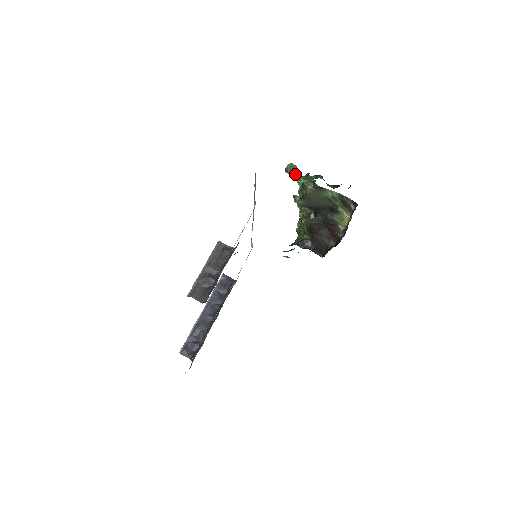
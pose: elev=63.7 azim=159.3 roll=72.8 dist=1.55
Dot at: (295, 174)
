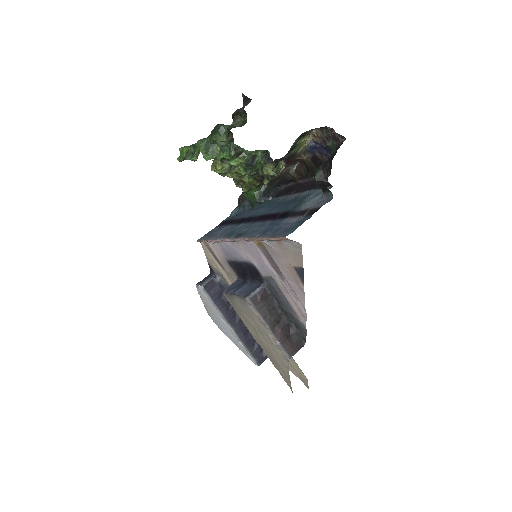
Dot at: (196, 154)
